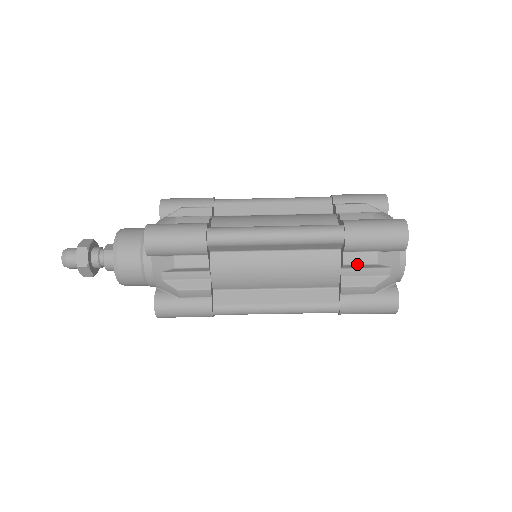
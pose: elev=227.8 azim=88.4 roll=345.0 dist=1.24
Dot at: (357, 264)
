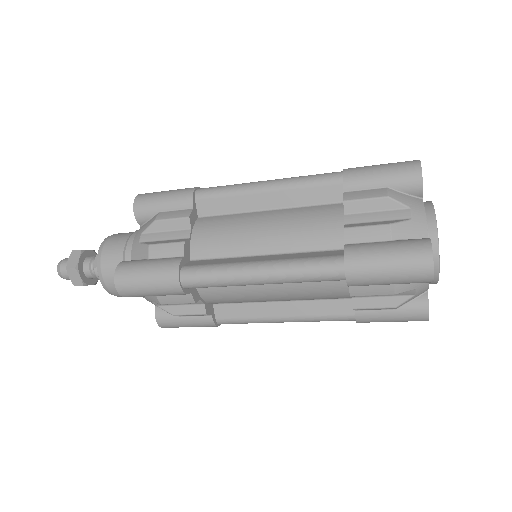
Dot at: (368, 295)
